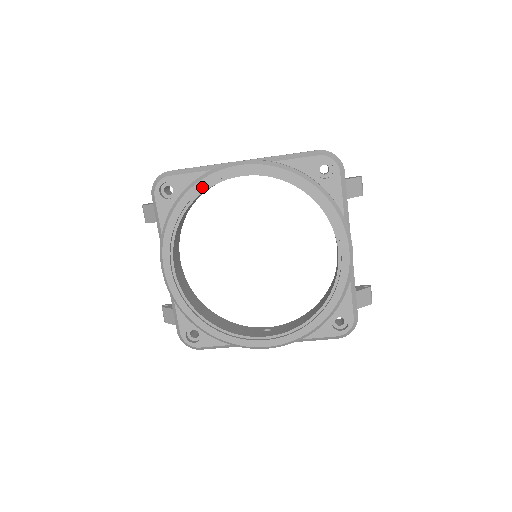
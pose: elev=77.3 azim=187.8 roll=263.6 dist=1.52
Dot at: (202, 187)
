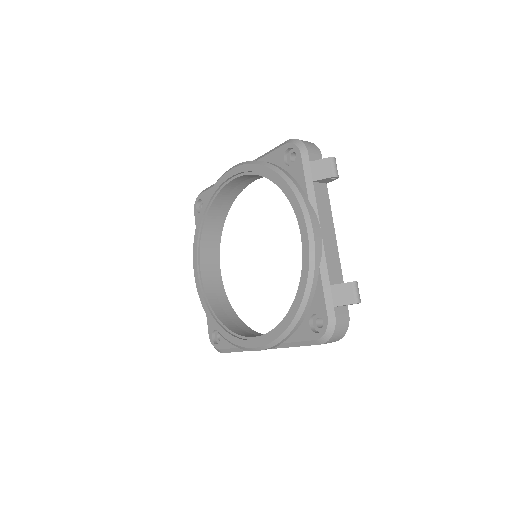
Dot at: (211, 196)
